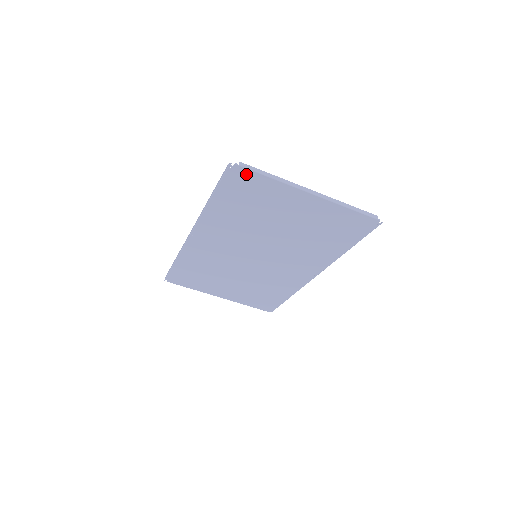
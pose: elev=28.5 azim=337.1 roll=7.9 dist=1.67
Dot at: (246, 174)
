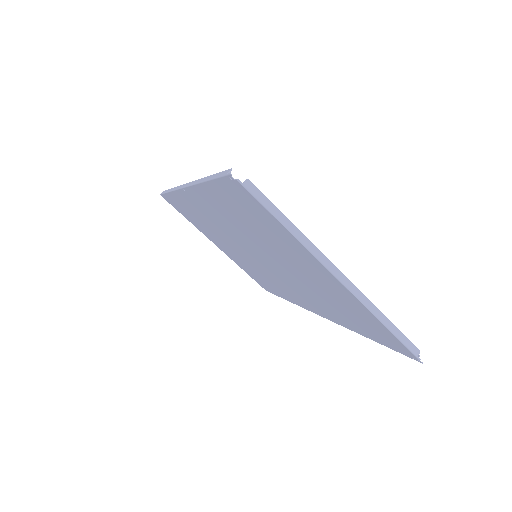
Dot at: (251, 199)
